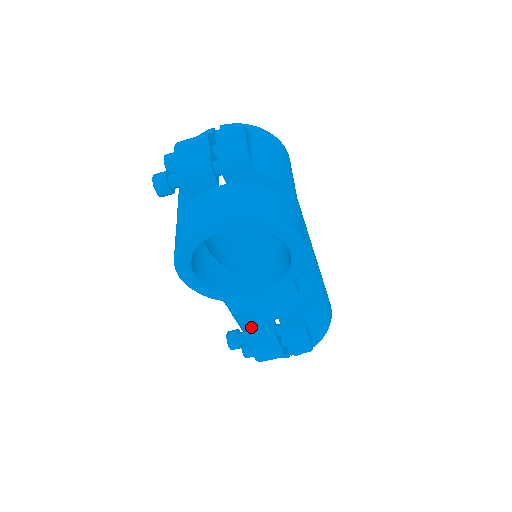
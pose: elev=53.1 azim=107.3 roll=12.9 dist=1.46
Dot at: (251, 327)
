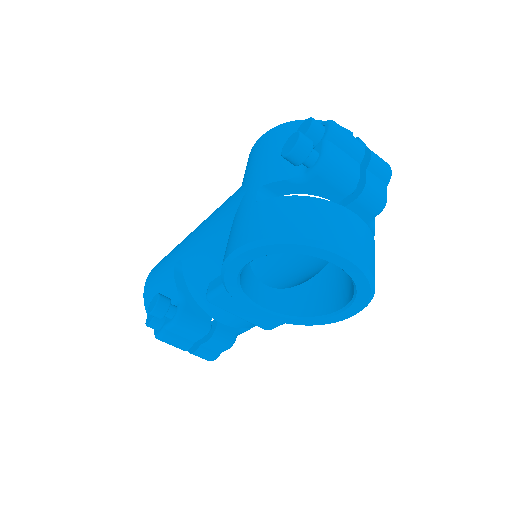
Dot at: (189, 309)
